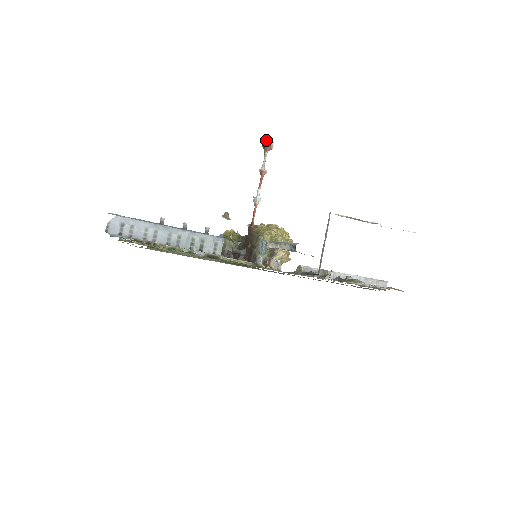
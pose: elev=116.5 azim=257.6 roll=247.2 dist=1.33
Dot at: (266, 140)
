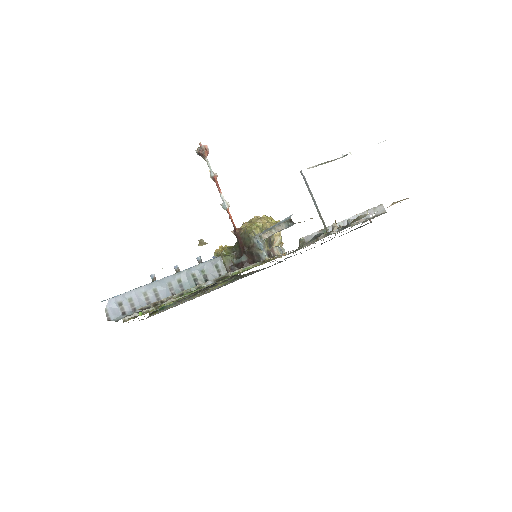
Dot at: (199, 147)
